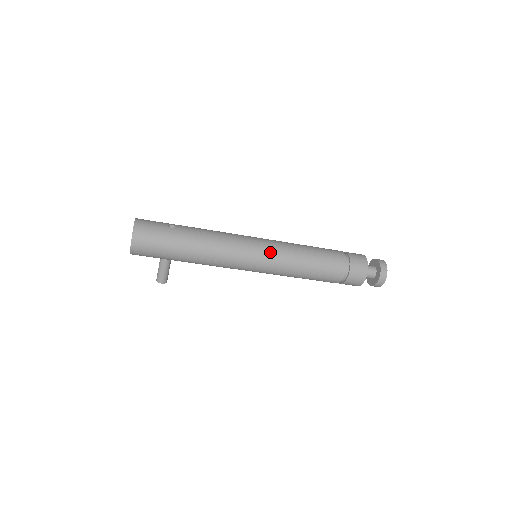
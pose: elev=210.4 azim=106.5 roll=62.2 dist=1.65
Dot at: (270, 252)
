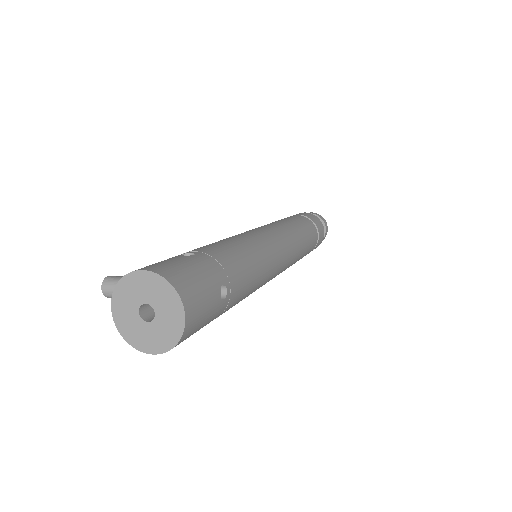
Dot at: occluded
